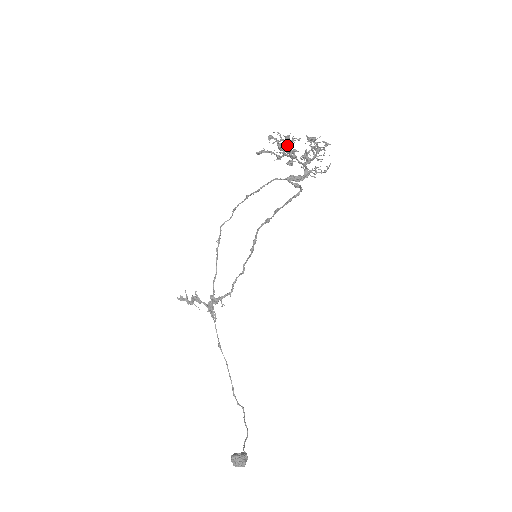
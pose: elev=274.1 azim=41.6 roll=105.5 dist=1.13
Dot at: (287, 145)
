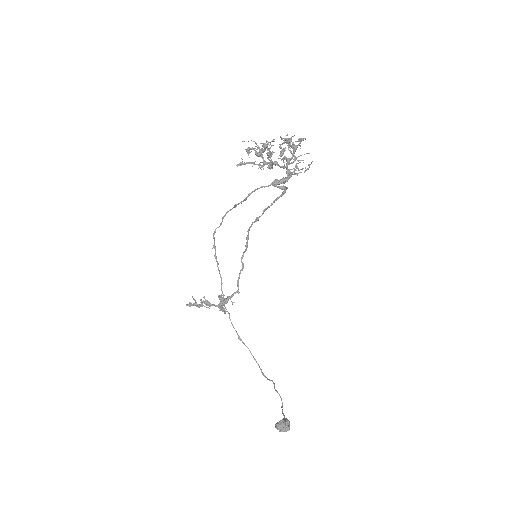
Dot at: (264, 151)
